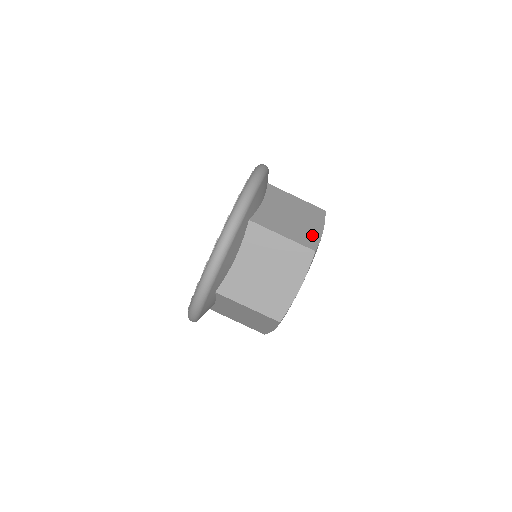
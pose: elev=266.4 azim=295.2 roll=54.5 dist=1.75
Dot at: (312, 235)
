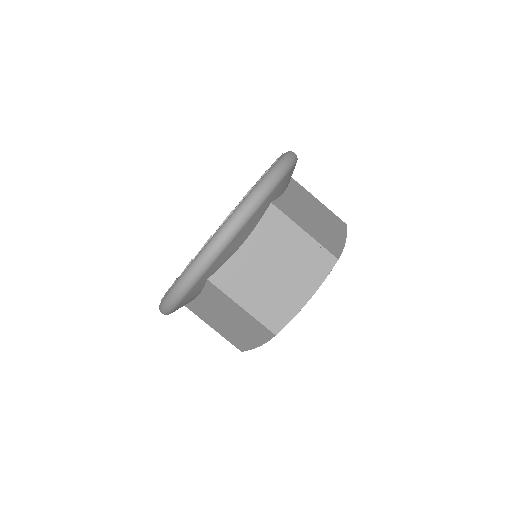
Dot at: (335, 242)
